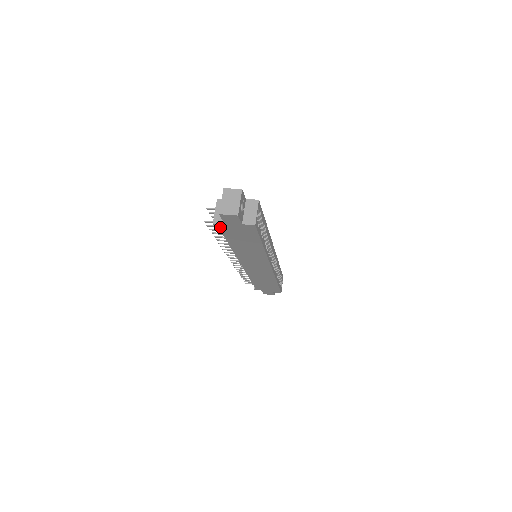
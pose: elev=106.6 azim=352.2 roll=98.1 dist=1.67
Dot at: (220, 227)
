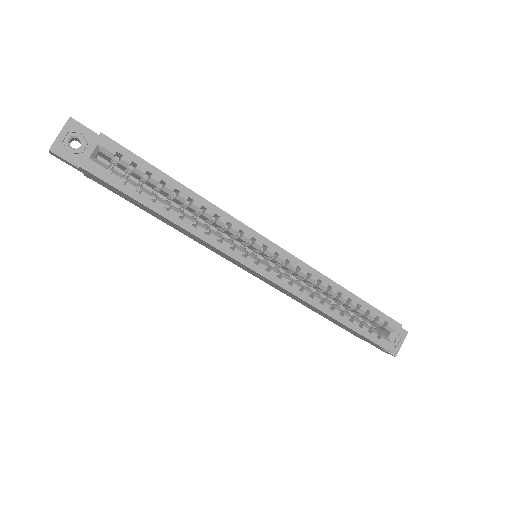
Dot at: (97, 182)
